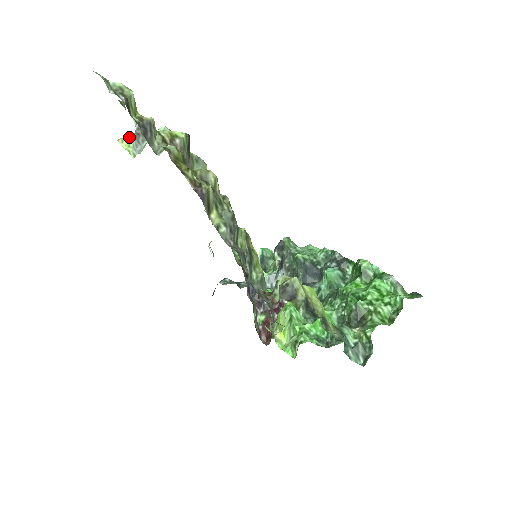
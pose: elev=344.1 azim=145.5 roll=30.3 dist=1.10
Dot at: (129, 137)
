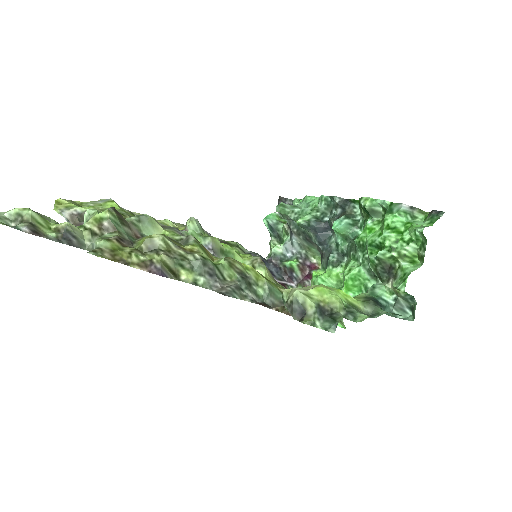
Dot at: occluded
